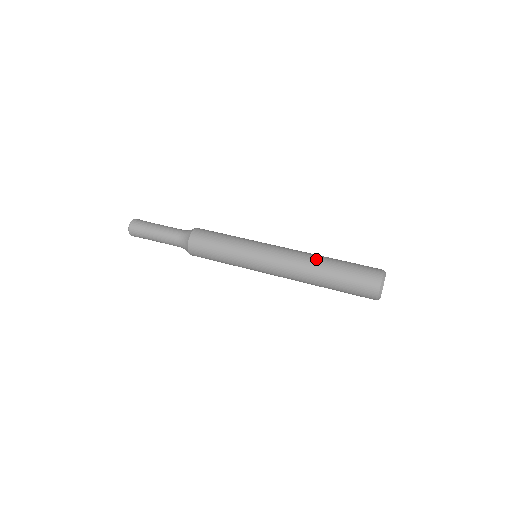
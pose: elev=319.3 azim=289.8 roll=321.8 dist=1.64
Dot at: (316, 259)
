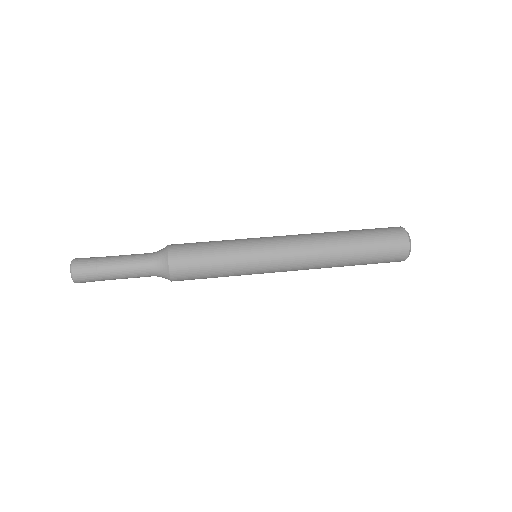
Dot at: (331, 235)
